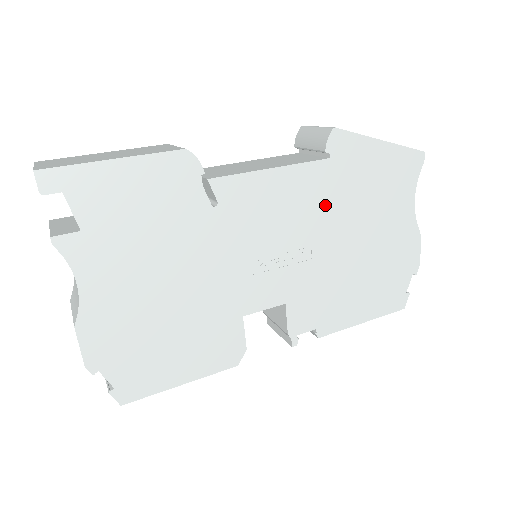
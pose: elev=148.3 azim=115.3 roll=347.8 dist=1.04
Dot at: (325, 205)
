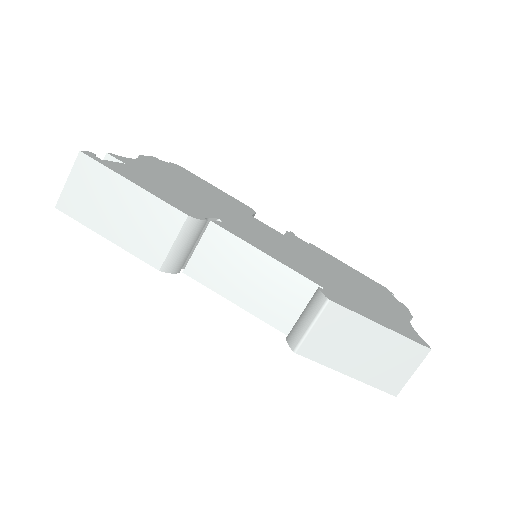
Dot at: occluded
